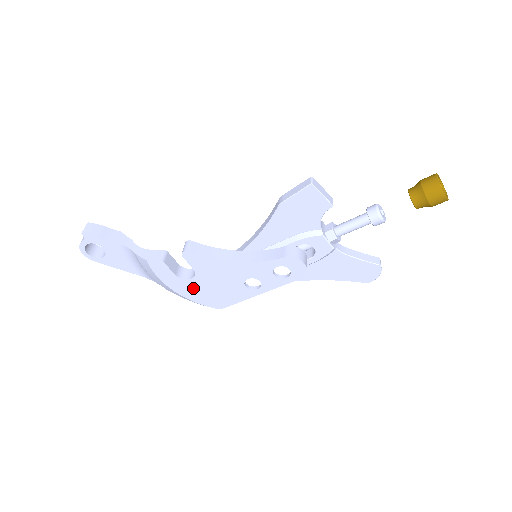
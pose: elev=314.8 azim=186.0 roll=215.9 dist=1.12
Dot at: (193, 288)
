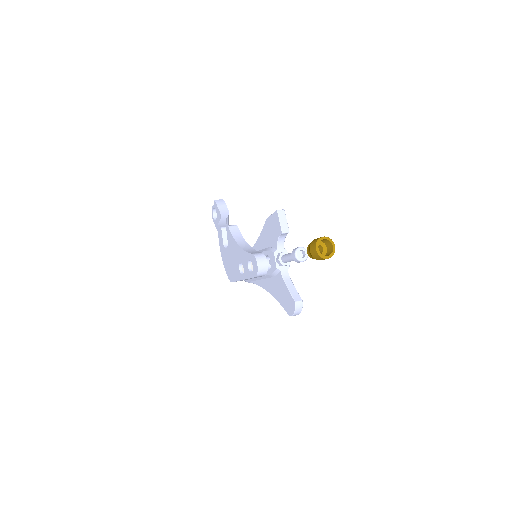
Dot at: (226, 257)
